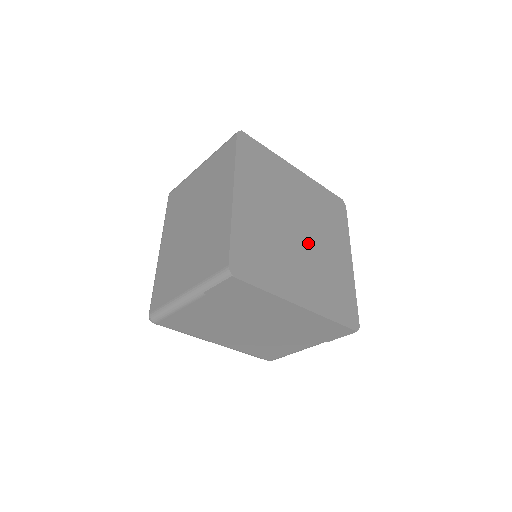
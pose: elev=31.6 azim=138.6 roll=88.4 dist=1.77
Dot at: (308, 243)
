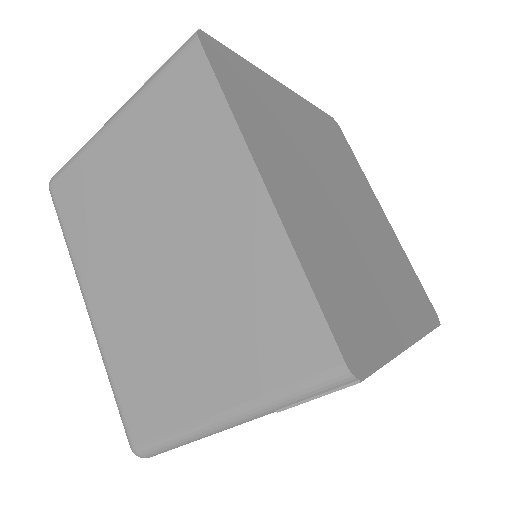
Dot at: (357, 220)
